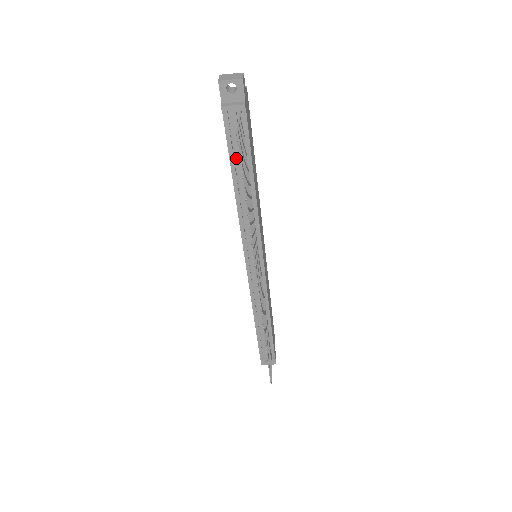
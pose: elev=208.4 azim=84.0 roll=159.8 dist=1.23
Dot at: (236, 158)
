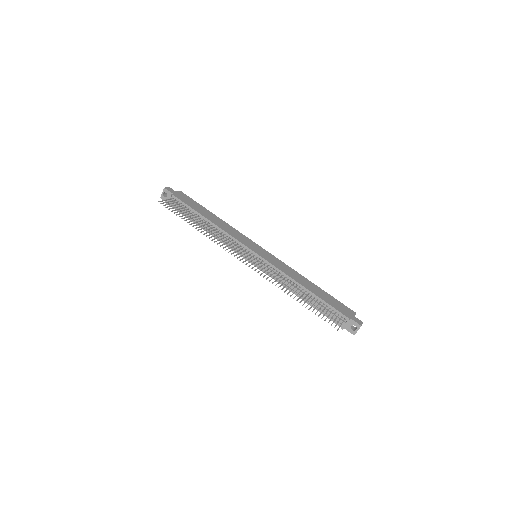
Dot at: (191, 217)
